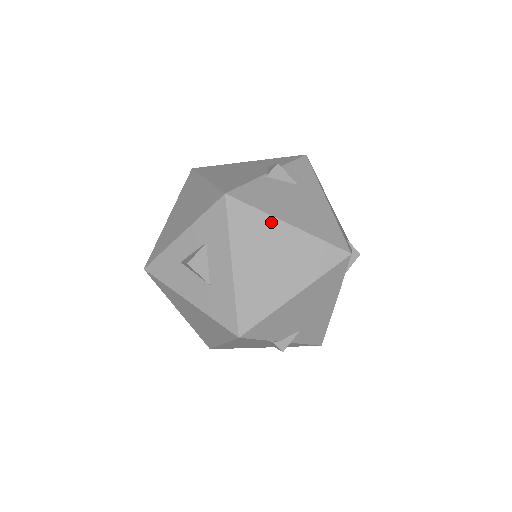
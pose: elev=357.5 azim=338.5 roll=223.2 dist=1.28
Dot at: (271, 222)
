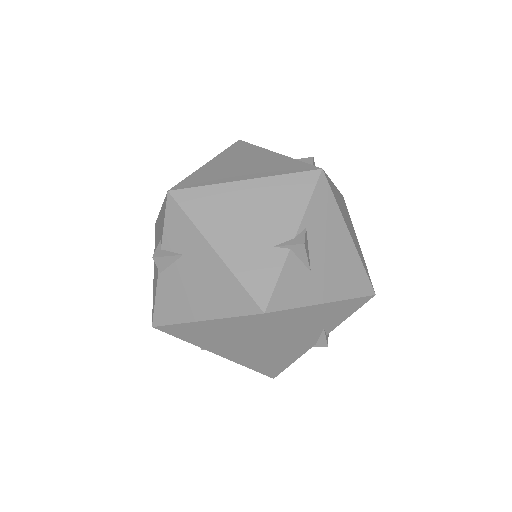
Dot at: (192, 326)
